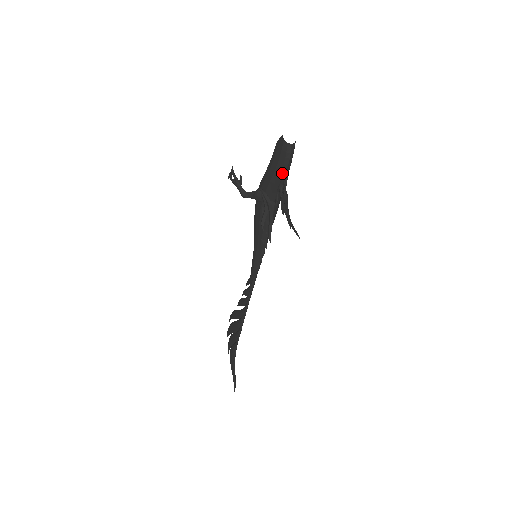
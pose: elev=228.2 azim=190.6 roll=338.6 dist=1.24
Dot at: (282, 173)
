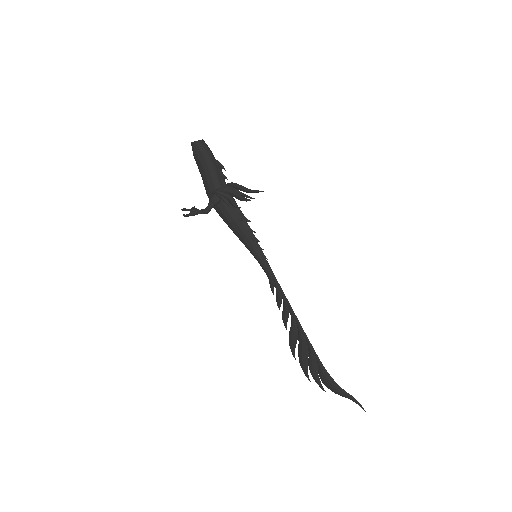
Dot at: (213, 164)
